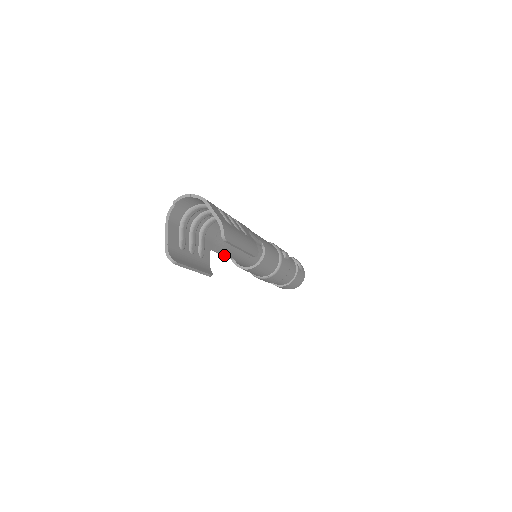
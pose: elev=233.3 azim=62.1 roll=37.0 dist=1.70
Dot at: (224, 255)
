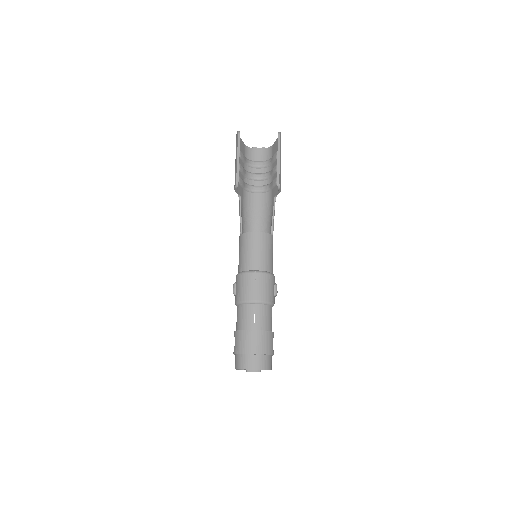
Dot at: (241, 220)
